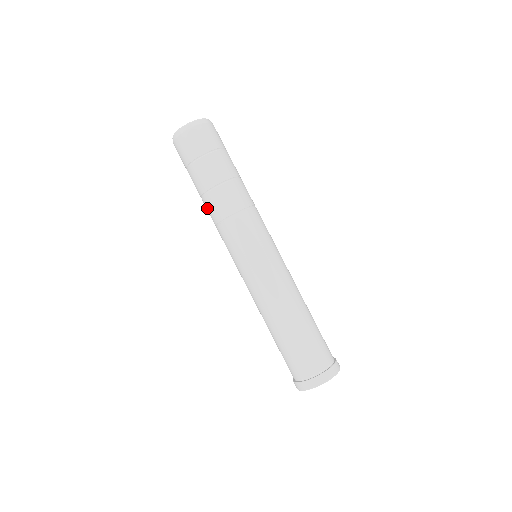
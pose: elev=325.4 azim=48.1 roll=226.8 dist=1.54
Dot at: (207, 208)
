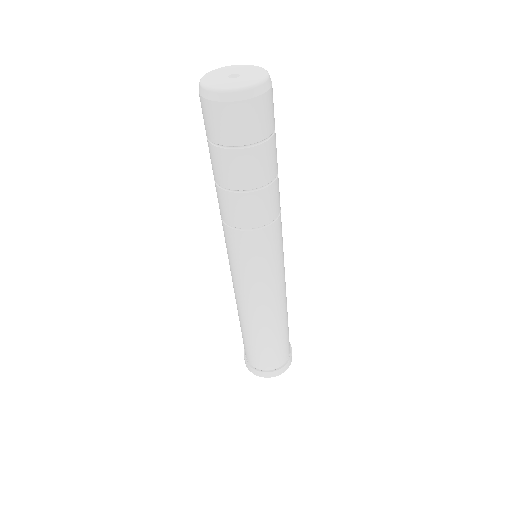
Dot at: occluded
